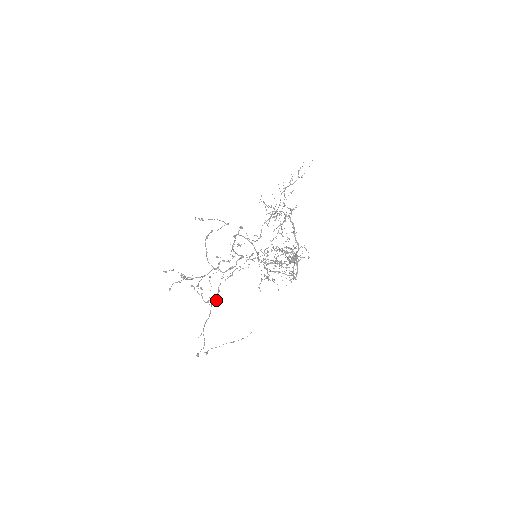
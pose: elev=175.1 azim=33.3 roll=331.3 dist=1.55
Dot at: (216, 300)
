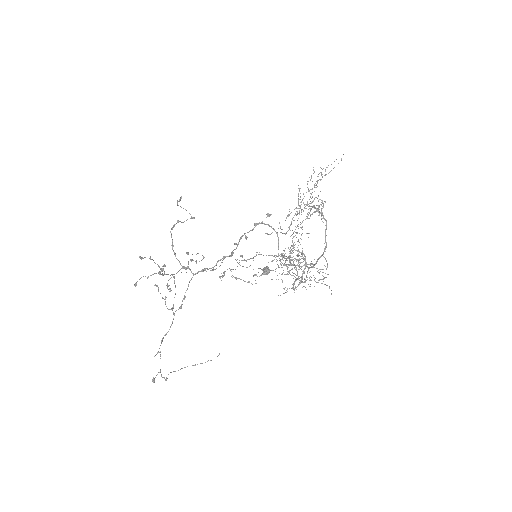
Dot at: (181, 308)
